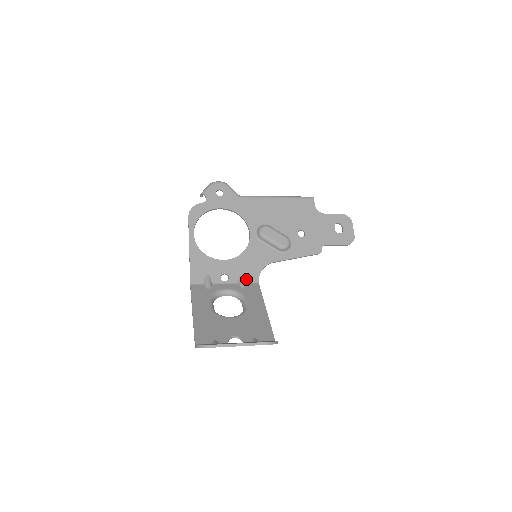
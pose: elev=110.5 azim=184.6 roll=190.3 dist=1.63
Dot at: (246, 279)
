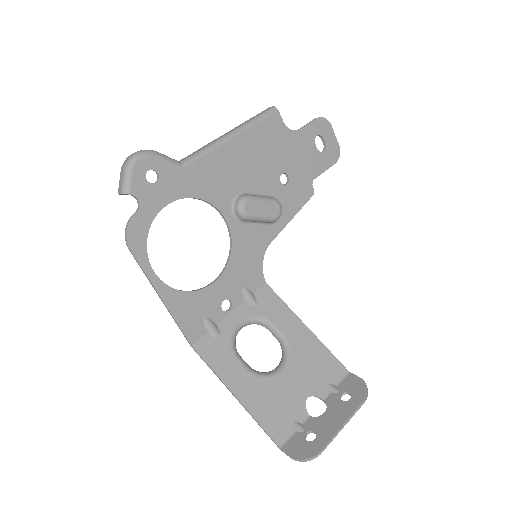
Dot at: (251, 289)
